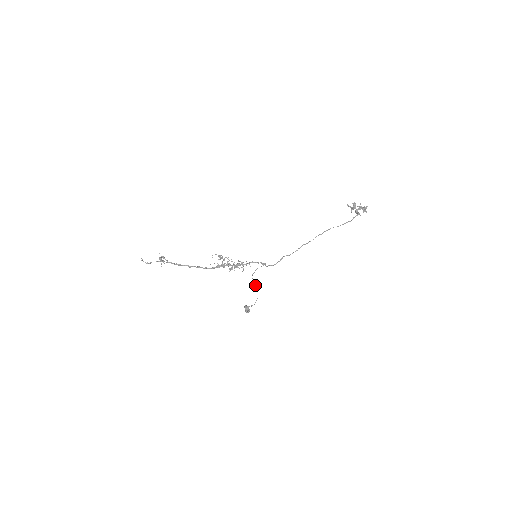
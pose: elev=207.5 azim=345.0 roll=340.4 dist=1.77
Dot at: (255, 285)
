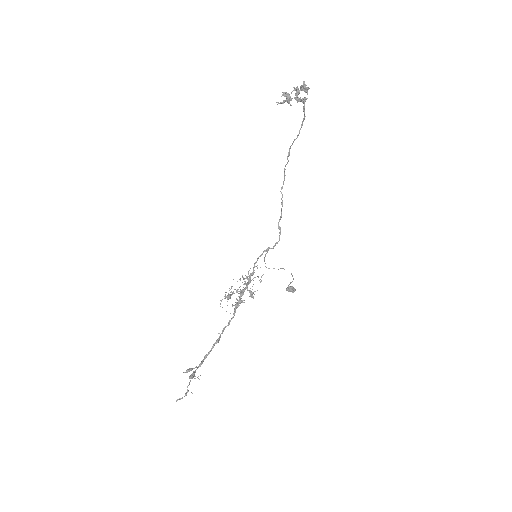
Dot at: occluded
